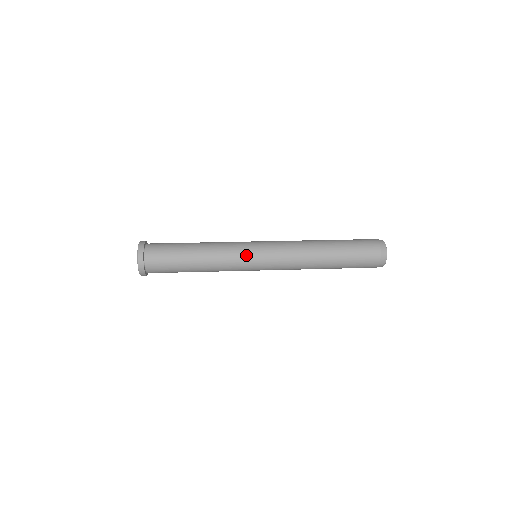
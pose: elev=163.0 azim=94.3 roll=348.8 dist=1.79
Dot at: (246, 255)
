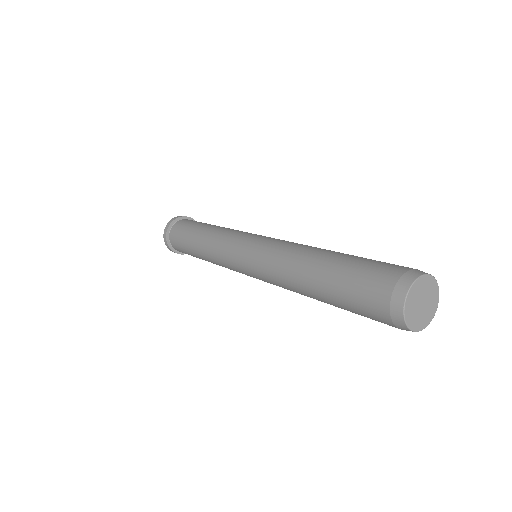
Dot at: (237, 238)
